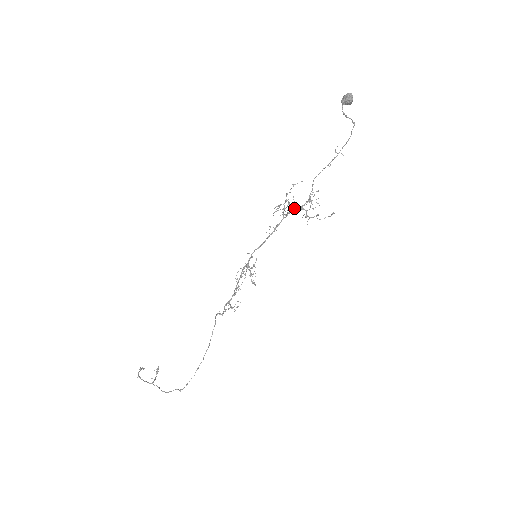
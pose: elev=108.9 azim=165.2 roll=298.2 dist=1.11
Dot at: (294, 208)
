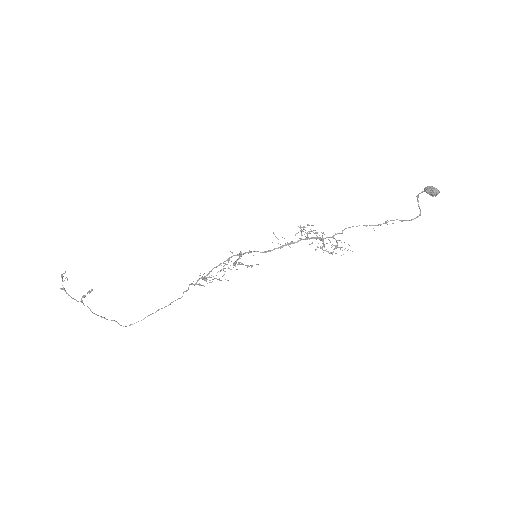
Dot at: (317, 238)
